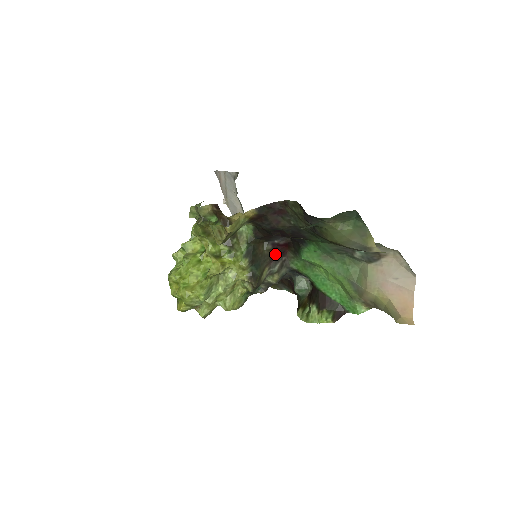
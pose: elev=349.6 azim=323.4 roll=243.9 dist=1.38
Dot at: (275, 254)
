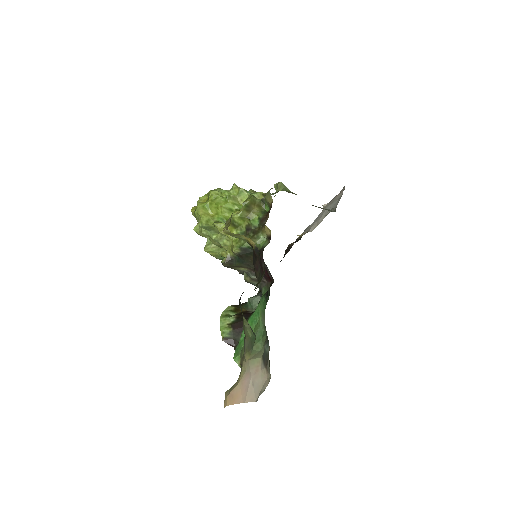
Dot at: occluded
